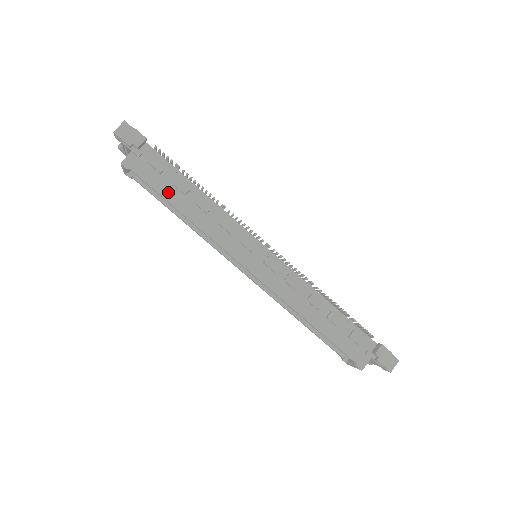
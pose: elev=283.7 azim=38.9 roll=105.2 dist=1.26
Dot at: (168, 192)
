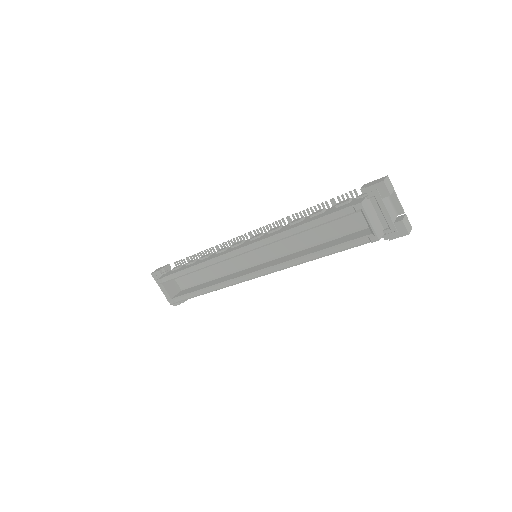
Dot at: (183, 269)
